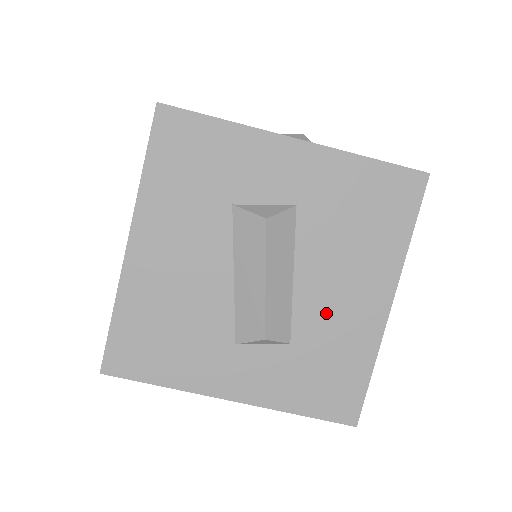
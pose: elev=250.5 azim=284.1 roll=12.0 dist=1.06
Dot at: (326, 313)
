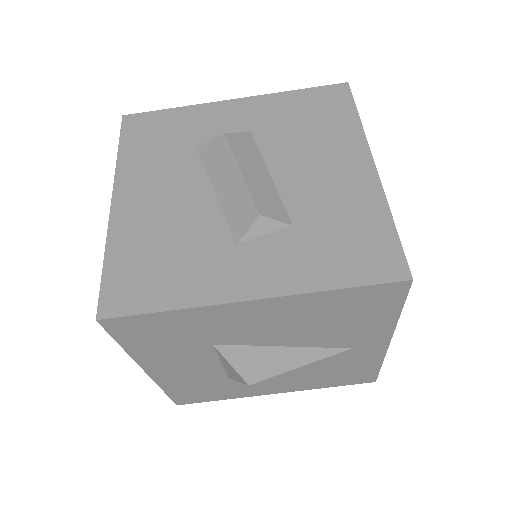
Dot at: (315, 190)
